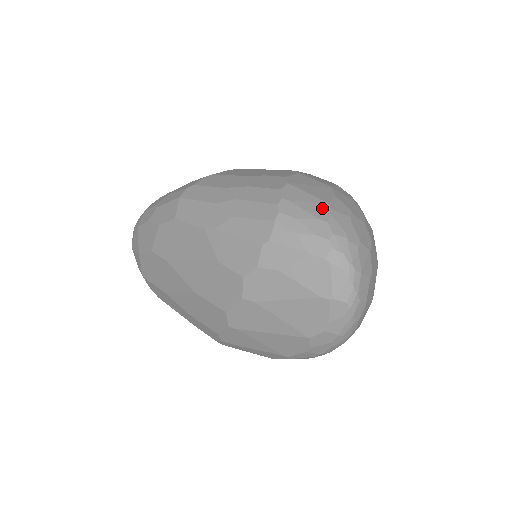
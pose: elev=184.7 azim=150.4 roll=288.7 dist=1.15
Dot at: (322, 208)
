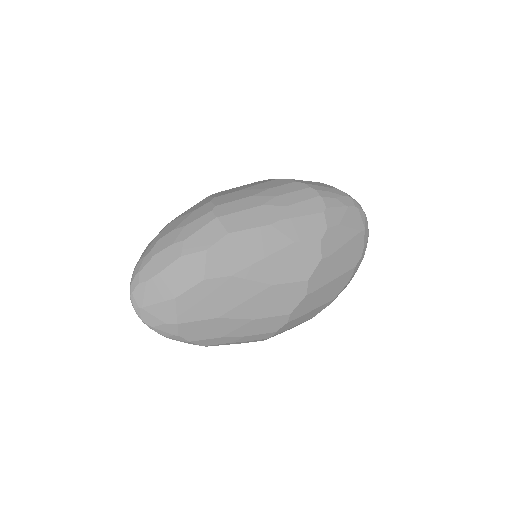
Dot at: (324, 184)
